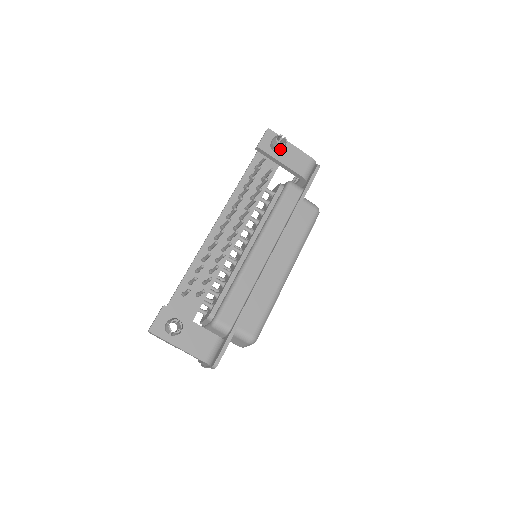
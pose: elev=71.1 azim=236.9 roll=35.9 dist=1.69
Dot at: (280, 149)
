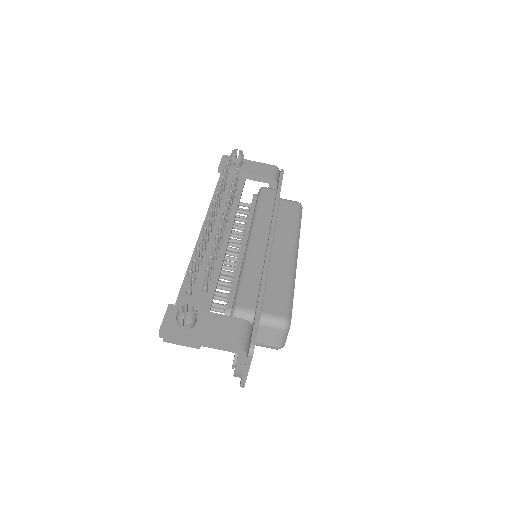
Dot at: (240, 161)
